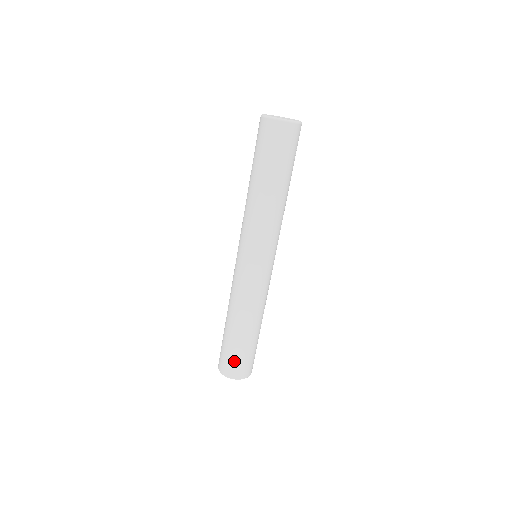
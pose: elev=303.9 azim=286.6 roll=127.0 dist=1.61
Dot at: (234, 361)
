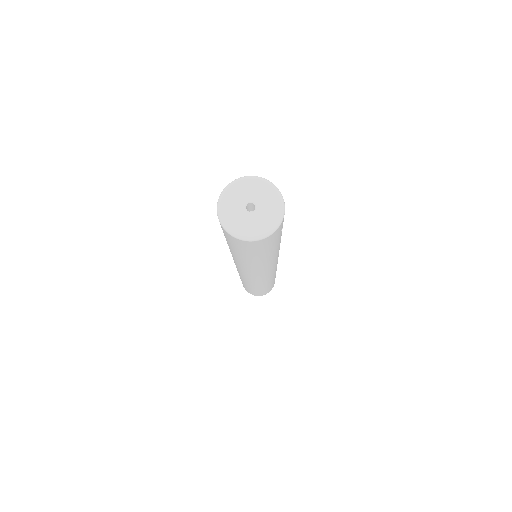
Dot at: occluded
